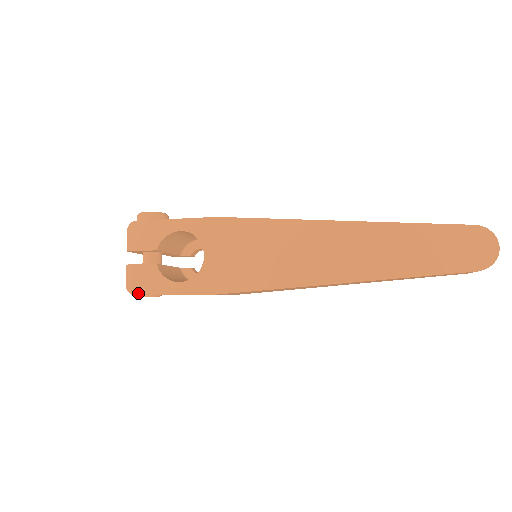
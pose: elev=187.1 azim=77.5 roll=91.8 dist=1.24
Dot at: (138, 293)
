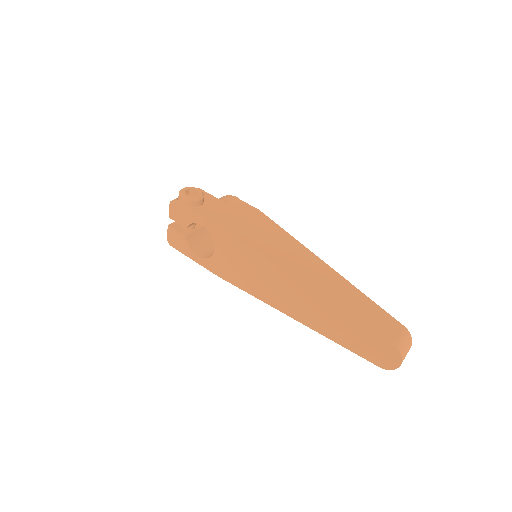
Dot at: (173, 247)
